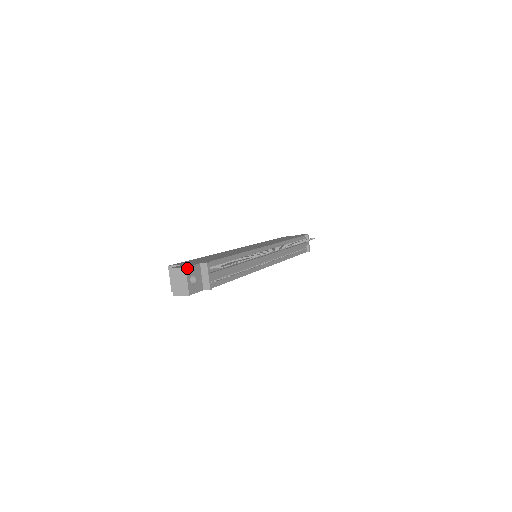
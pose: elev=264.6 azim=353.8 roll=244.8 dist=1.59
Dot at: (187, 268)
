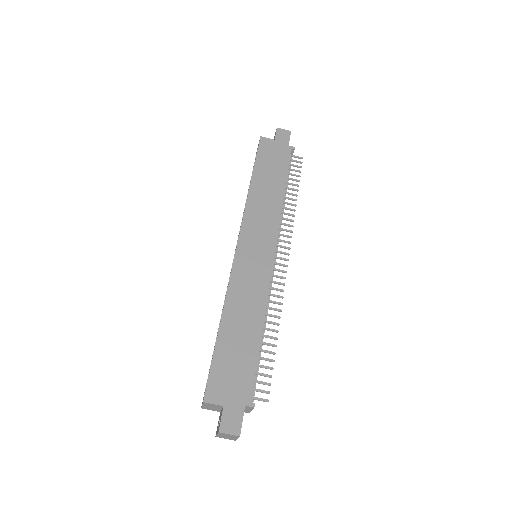
Dot at: (240, 433)
